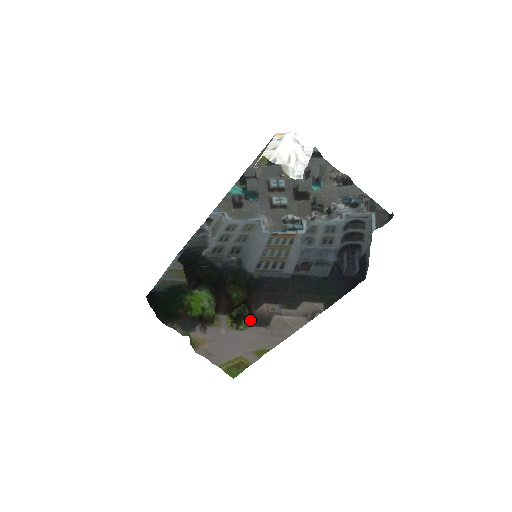
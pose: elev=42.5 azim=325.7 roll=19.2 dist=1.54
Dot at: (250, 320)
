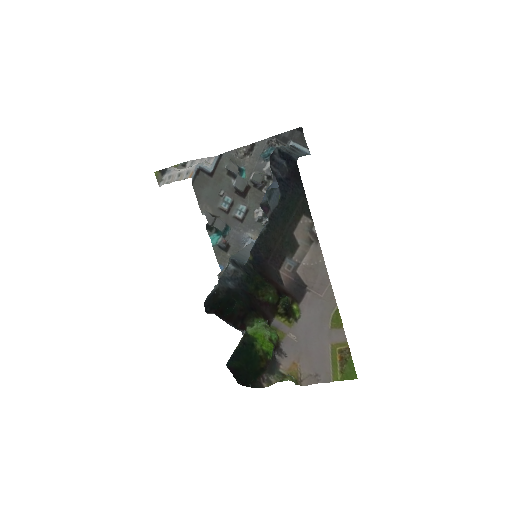
Dot at: (294, 301)
